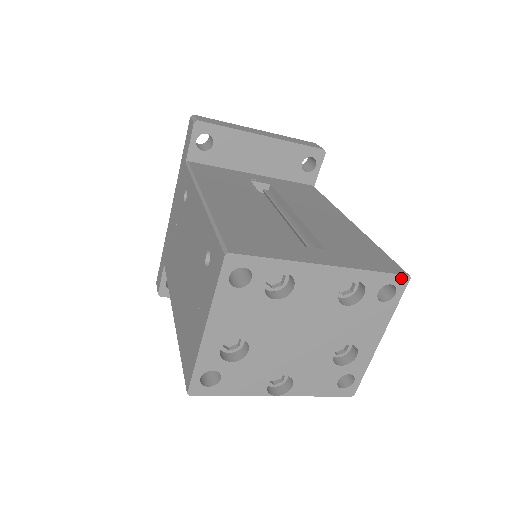
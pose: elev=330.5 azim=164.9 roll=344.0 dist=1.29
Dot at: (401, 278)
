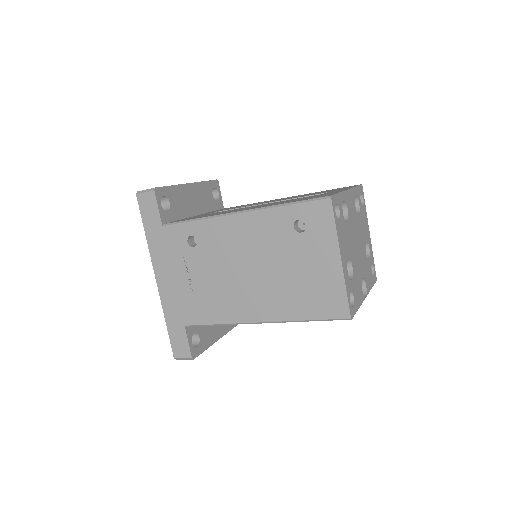
Dot at: (361, 187)
